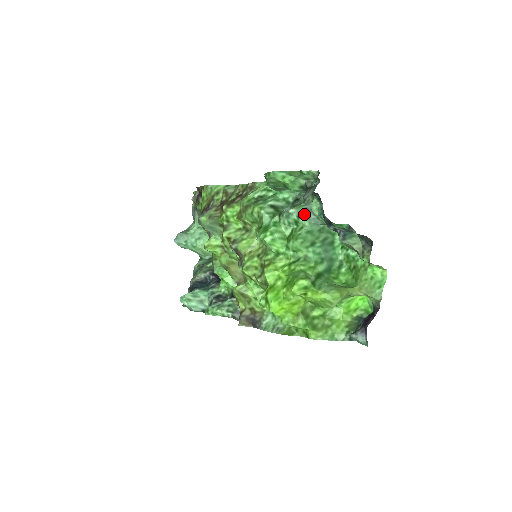
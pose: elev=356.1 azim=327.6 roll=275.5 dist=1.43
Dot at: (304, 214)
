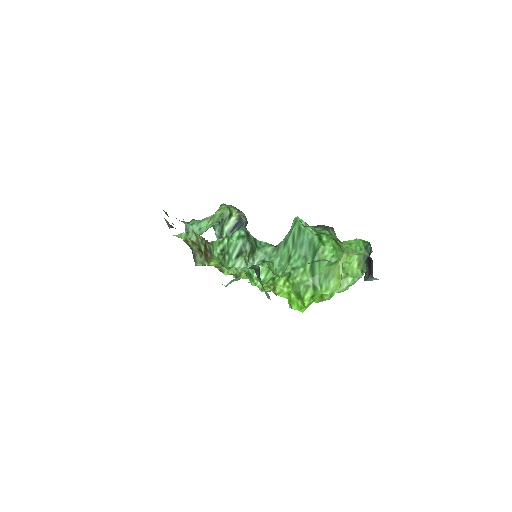
Dot at: (265, 257)
